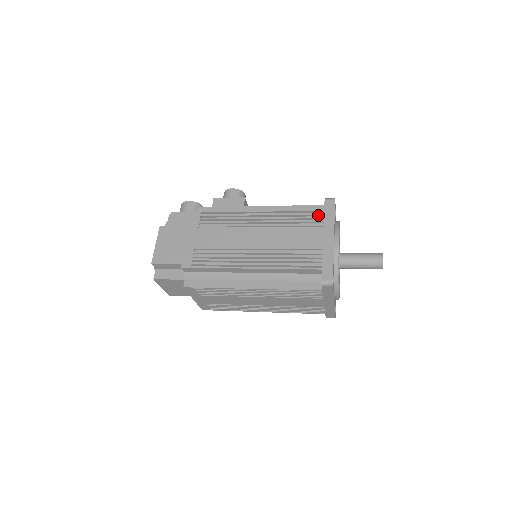
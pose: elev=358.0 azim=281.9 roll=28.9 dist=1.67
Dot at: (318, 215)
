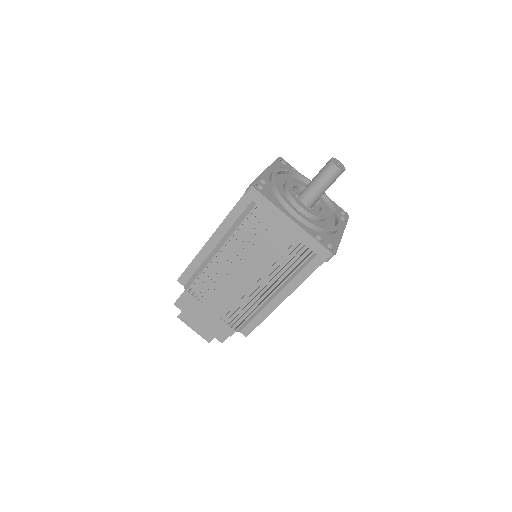
Dot at: occluded
